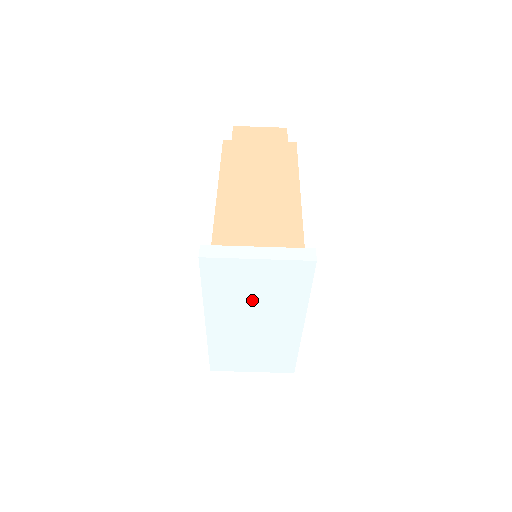
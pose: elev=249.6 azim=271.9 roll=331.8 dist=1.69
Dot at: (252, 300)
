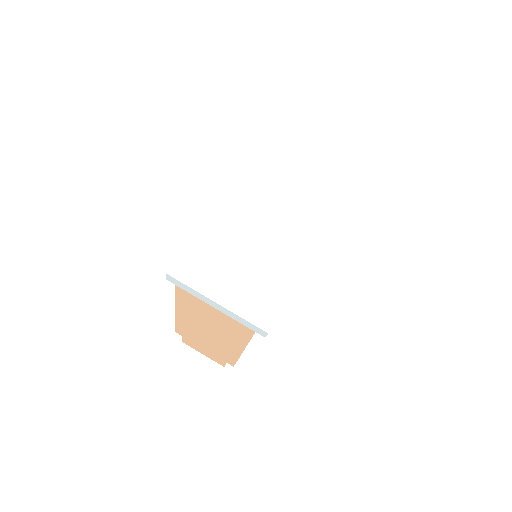
Dot at: (289, 182)
